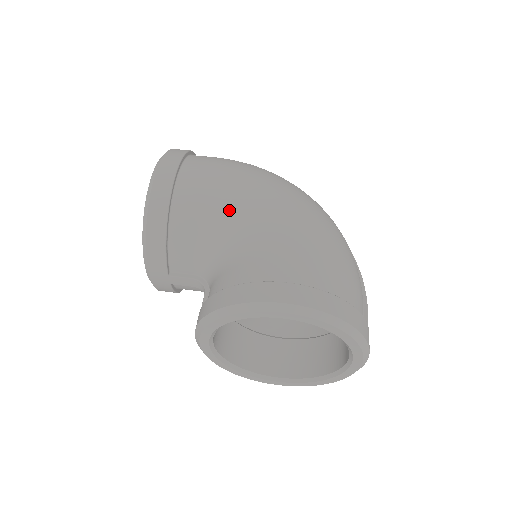
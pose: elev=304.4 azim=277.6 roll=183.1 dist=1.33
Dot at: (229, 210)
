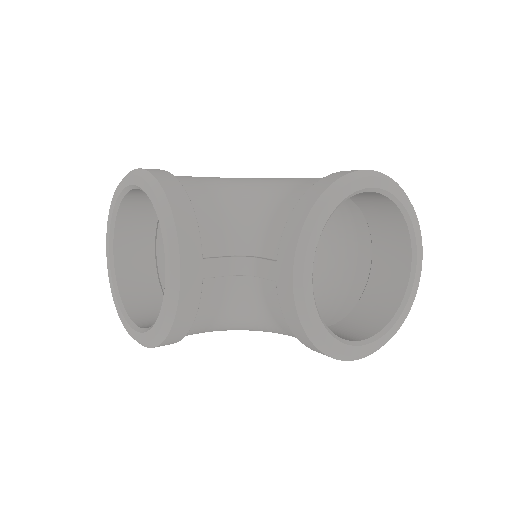
Dot at: (236, 183)
